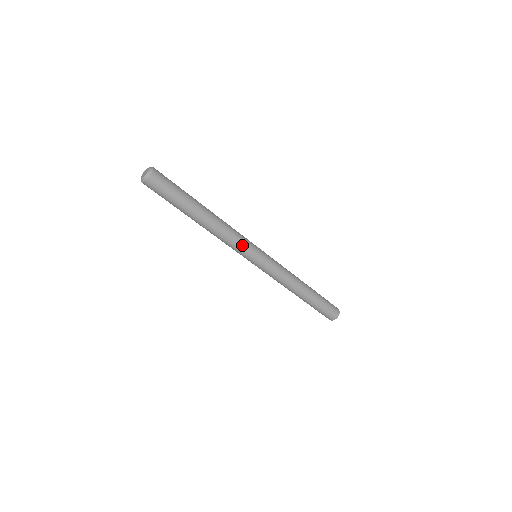
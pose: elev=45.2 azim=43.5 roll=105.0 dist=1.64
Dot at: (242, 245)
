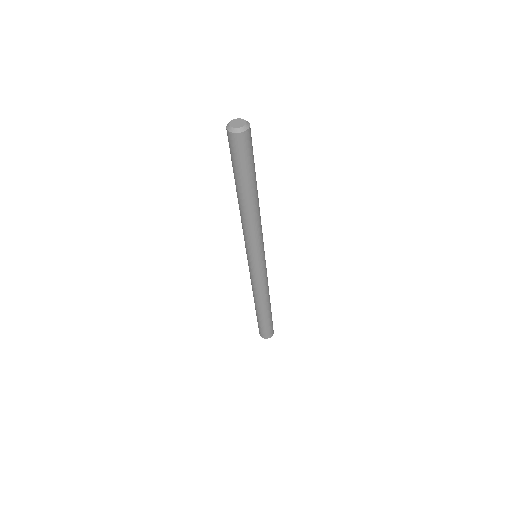
Dot at: (253, 244)
